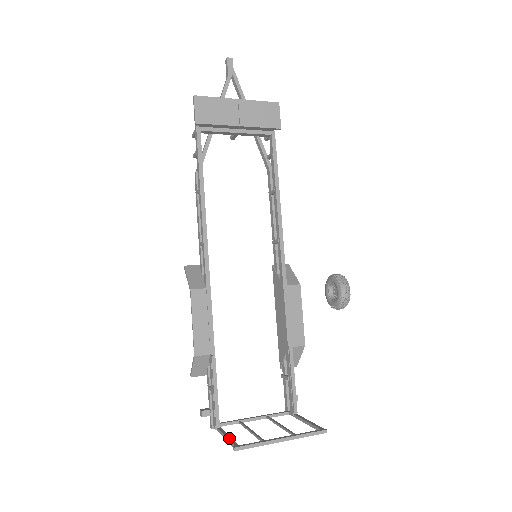
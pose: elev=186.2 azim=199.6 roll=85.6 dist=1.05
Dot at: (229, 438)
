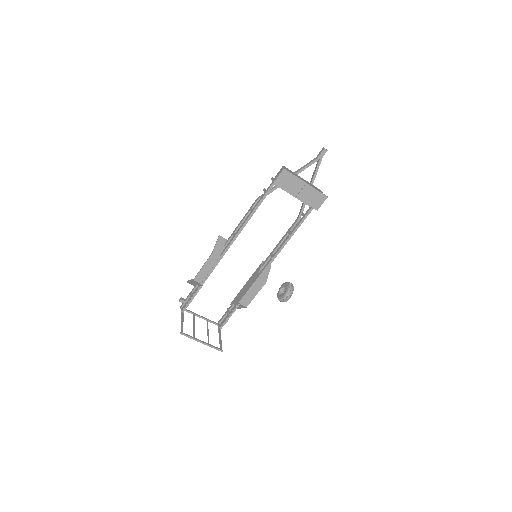
Dot at: occluded
